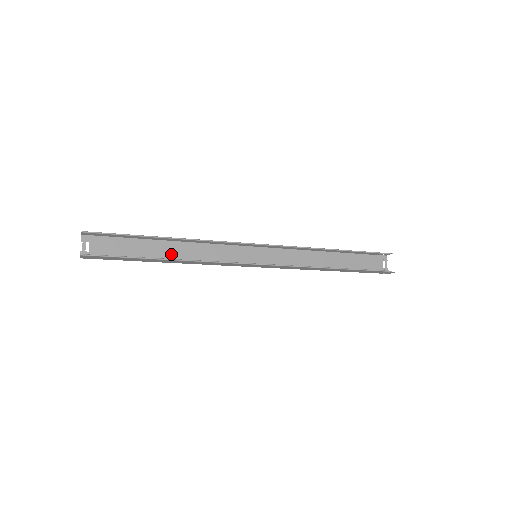
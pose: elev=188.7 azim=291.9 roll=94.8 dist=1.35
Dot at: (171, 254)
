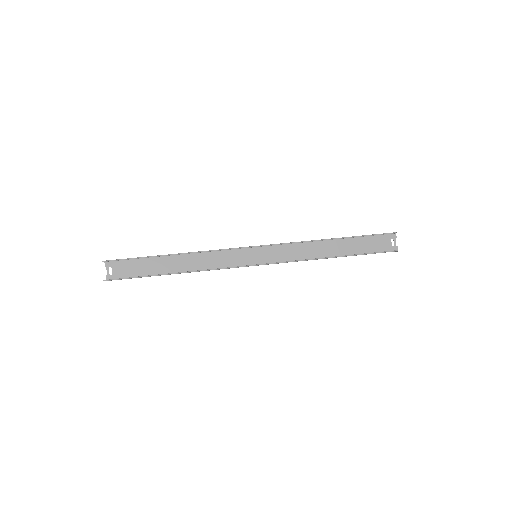
Dot at: (179, 266)
